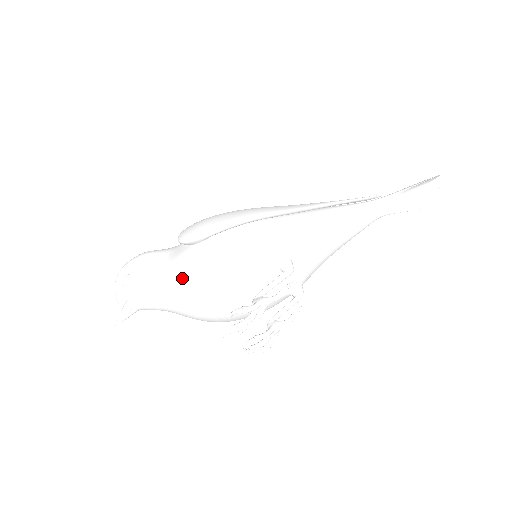
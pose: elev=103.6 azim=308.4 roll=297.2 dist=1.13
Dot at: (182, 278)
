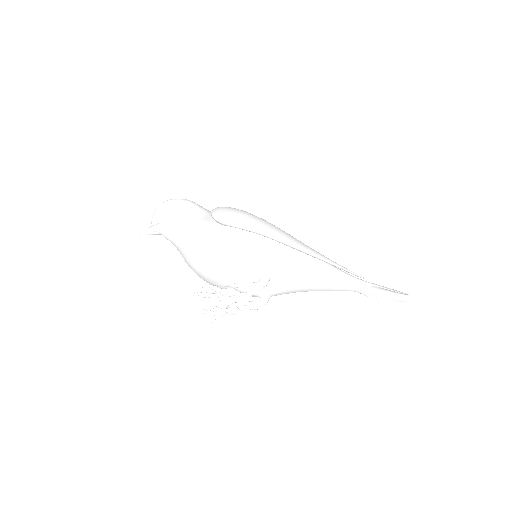
Dot at: (196, 239)
